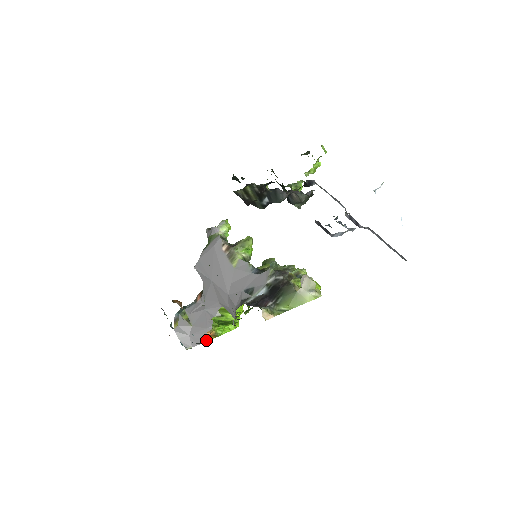
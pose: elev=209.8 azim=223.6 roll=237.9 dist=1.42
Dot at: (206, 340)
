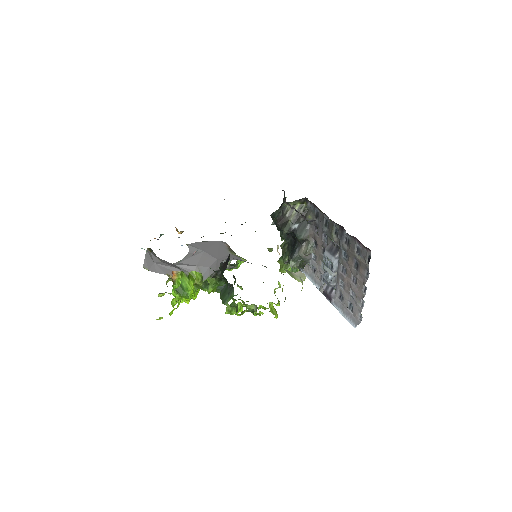
Dot at: (193, 253)
